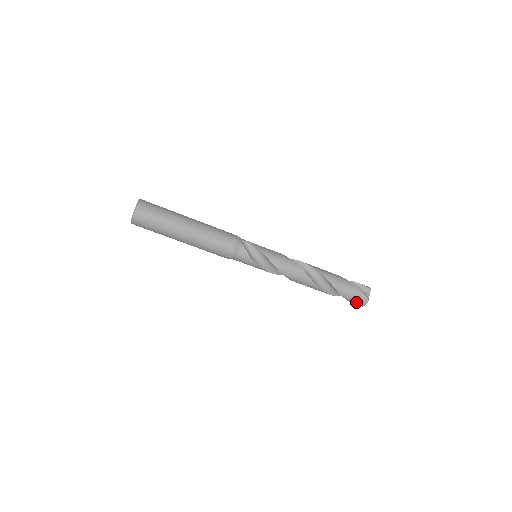
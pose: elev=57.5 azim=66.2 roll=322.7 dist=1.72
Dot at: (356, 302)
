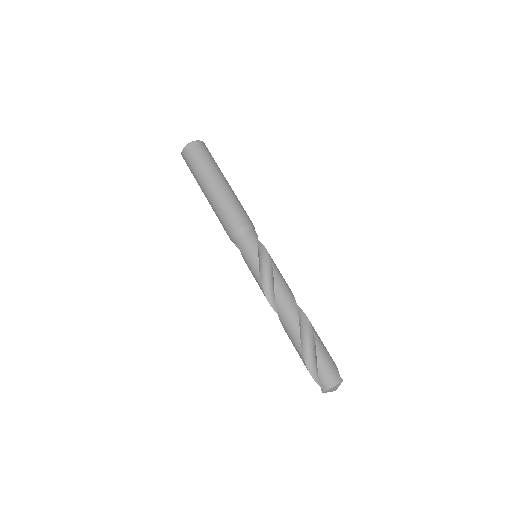
Dot at: (326, 374)
